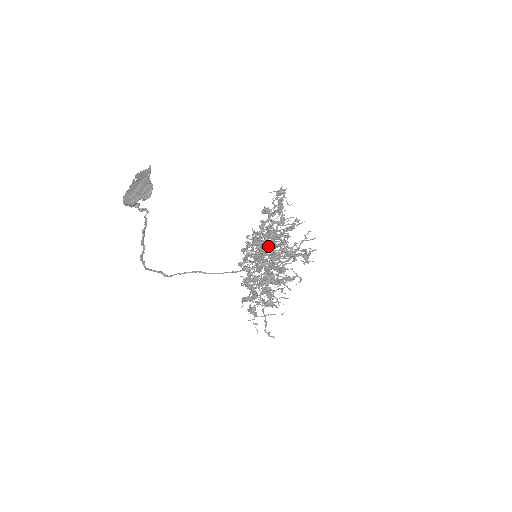
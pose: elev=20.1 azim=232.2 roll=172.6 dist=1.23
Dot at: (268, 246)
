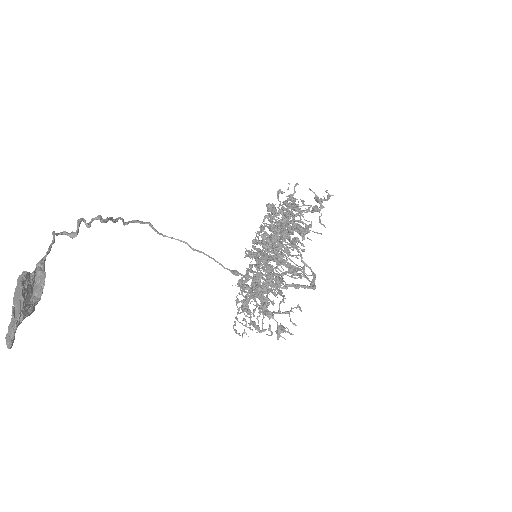
Dot at: occluded
